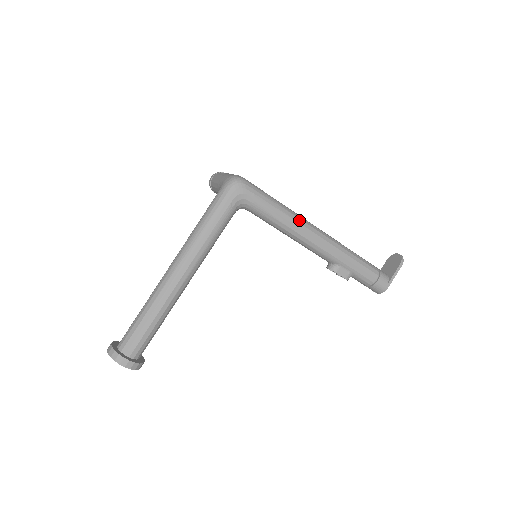
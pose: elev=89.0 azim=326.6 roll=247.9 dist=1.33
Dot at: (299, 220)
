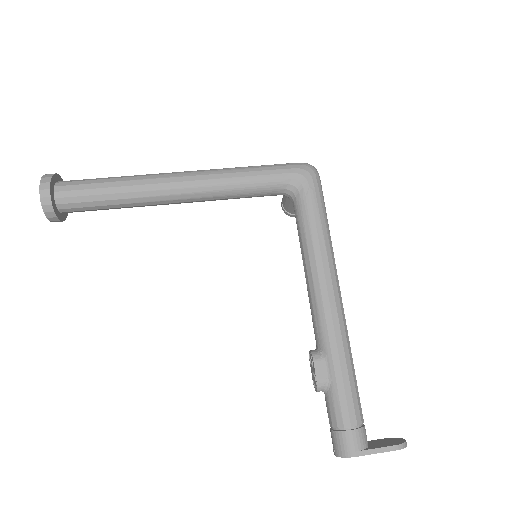
Dot at: (331, 260)
